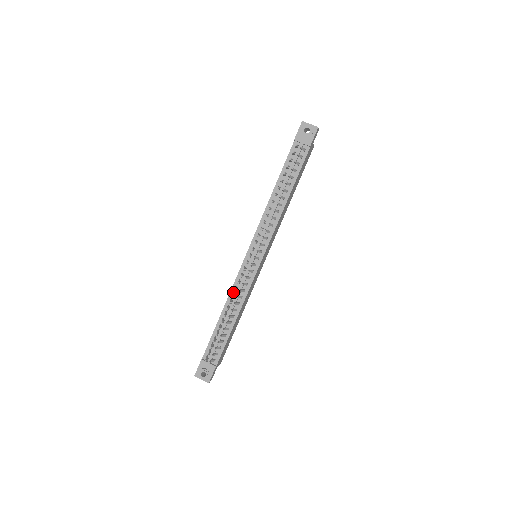
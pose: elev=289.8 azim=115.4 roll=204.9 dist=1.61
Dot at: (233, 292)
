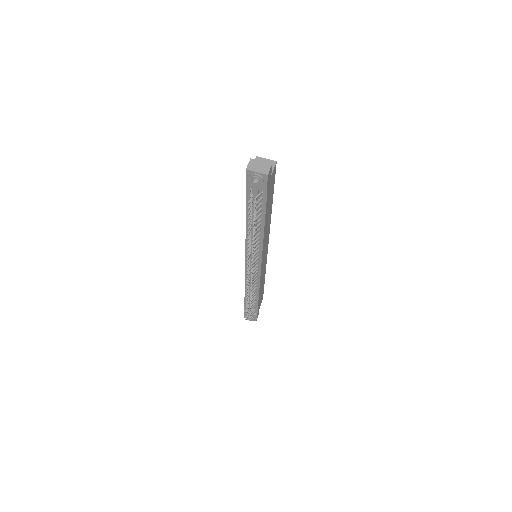
Dot at: occluded
